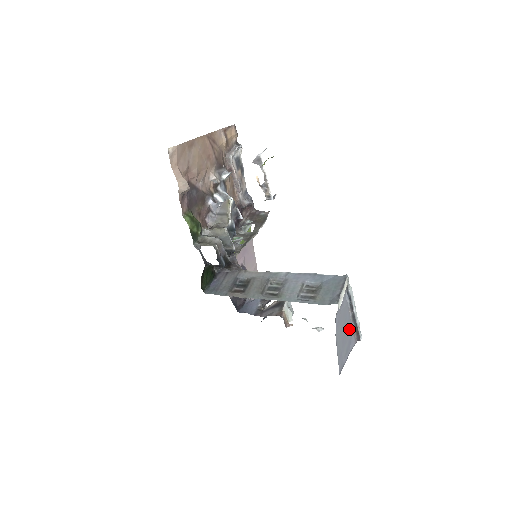
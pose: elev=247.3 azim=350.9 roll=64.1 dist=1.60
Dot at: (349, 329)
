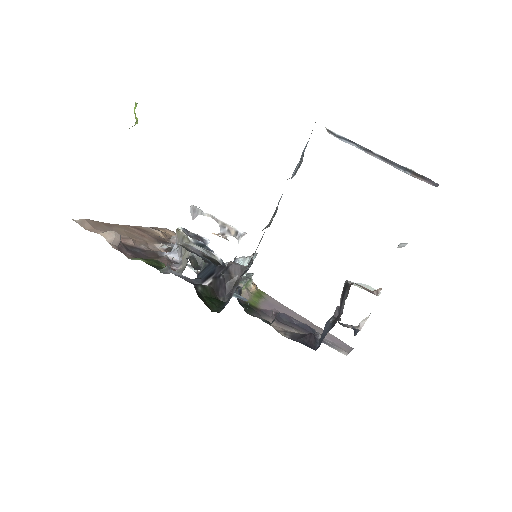
Dot at: occluded
